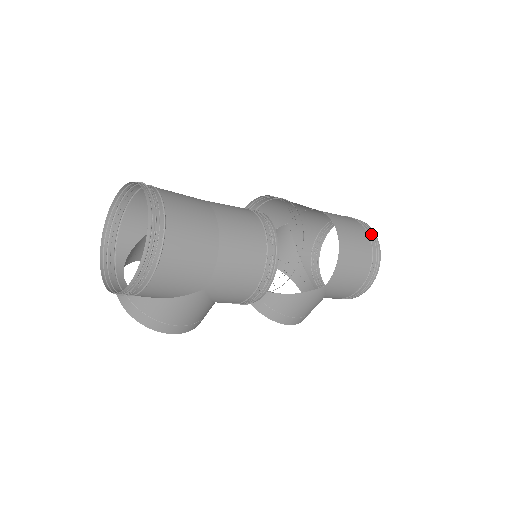
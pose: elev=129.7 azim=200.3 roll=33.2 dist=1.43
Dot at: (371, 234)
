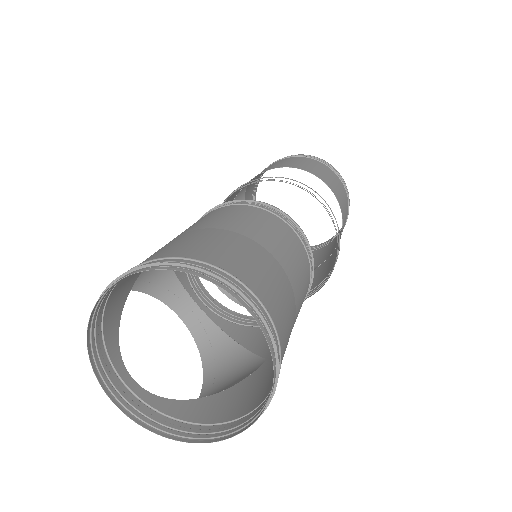
Dot at: (343, 182)
